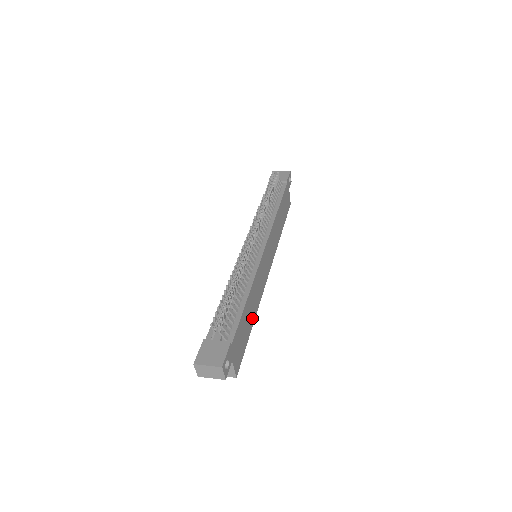
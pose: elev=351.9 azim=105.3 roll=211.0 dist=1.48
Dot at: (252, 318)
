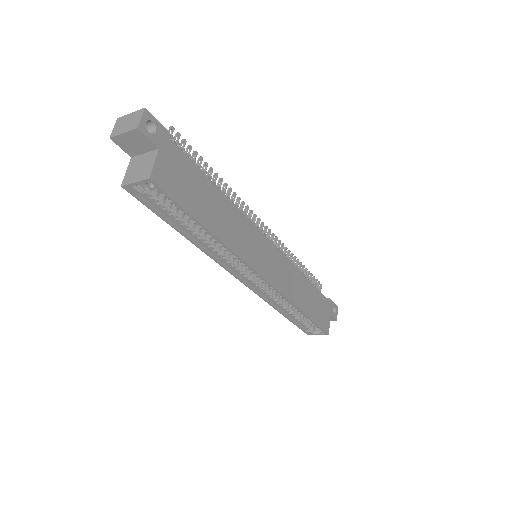
Dot at: (213, 224)
